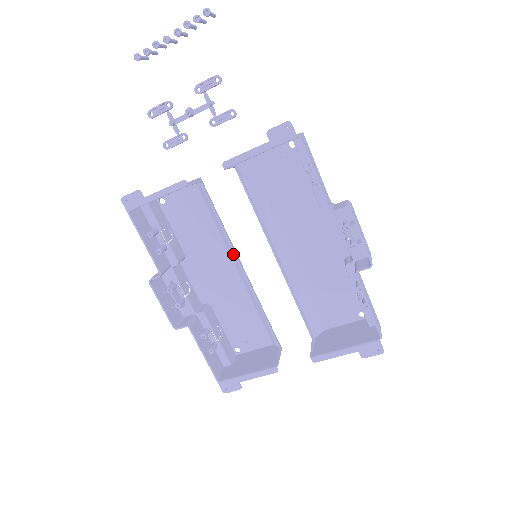
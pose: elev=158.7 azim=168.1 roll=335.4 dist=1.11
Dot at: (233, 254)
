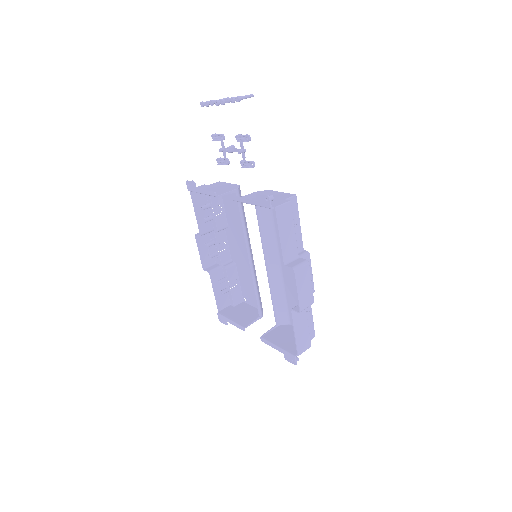
Dot at: (248, 245)
